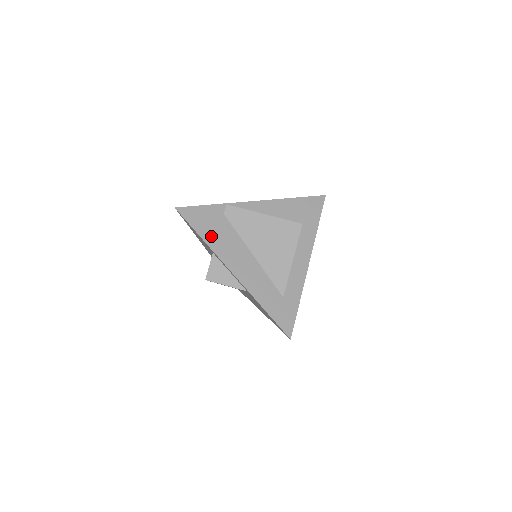
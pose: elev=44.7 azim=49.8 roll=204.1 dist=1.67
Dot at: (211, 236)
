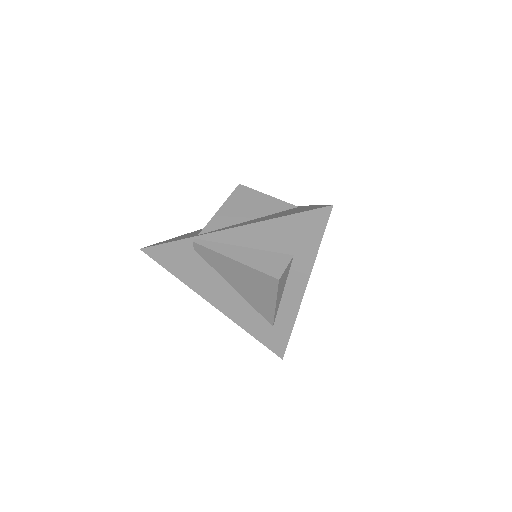
Dot at: (185, 274)
